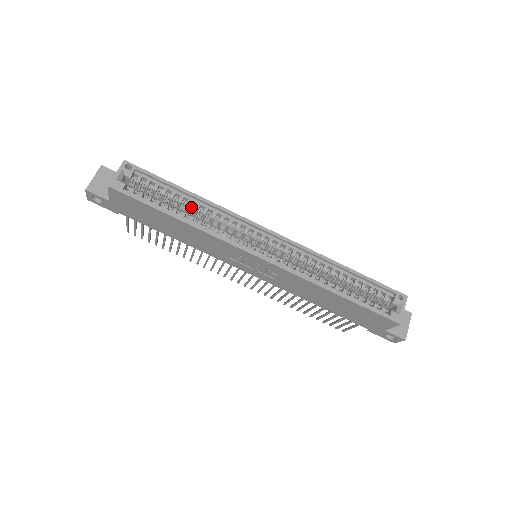
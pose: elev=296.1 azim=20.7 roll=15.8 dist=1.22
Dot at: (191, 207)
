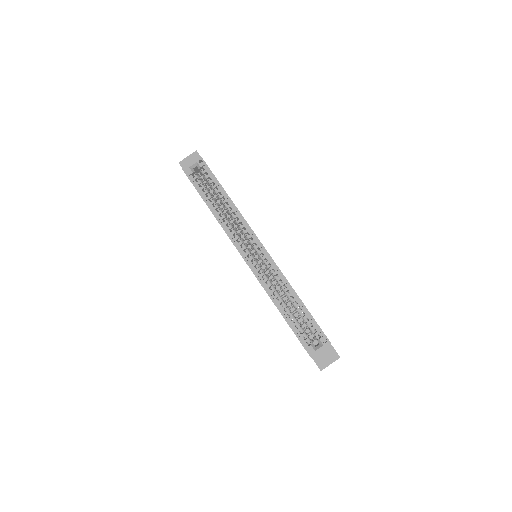
Dot at: (224, 205)
